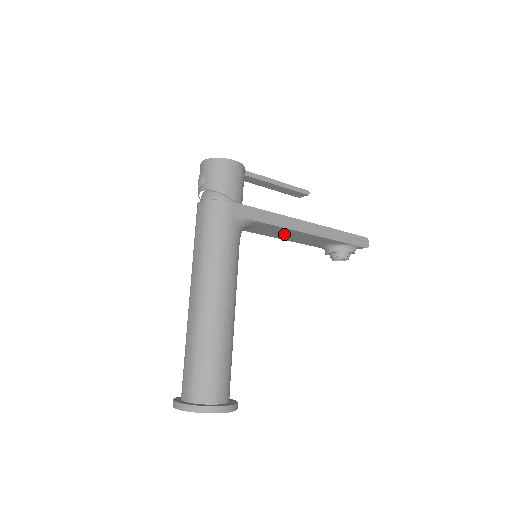
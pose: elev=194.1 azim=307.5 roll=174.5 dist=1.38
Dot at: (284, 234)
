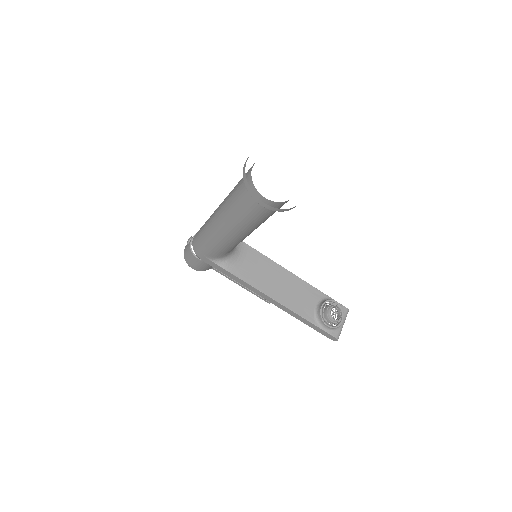
Dot at: (271, 279)
